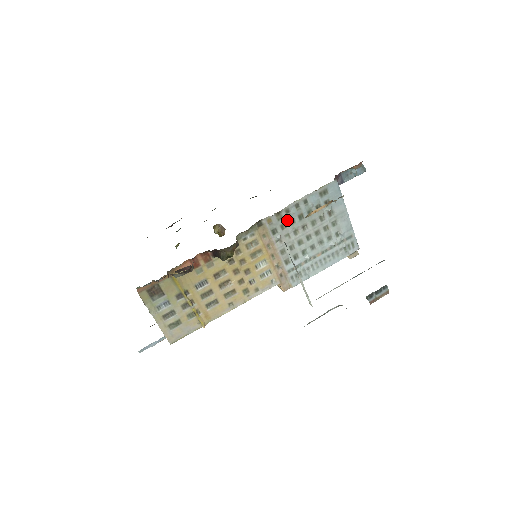
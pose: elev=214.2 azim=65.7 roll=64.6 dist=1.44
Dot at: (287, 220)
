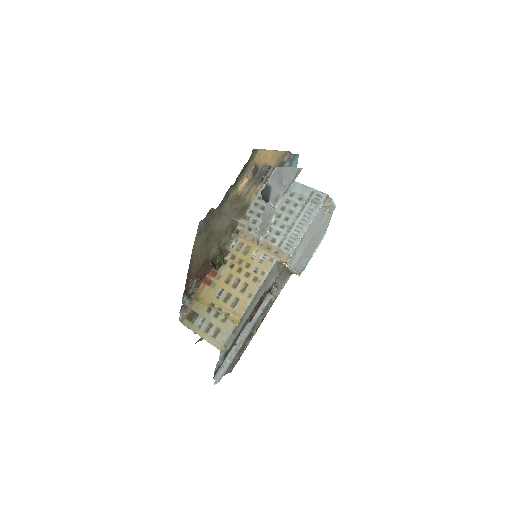
Dot at: (254, 217)
